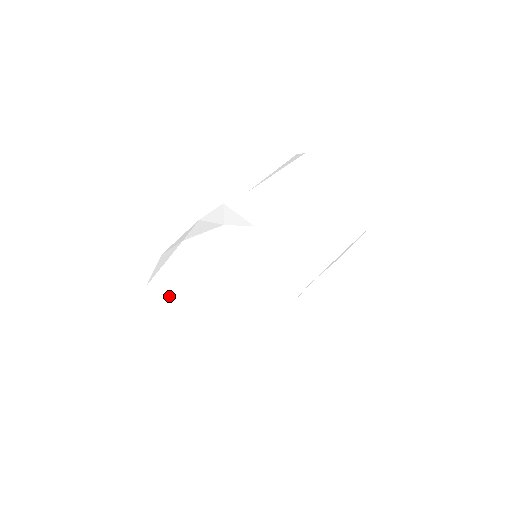
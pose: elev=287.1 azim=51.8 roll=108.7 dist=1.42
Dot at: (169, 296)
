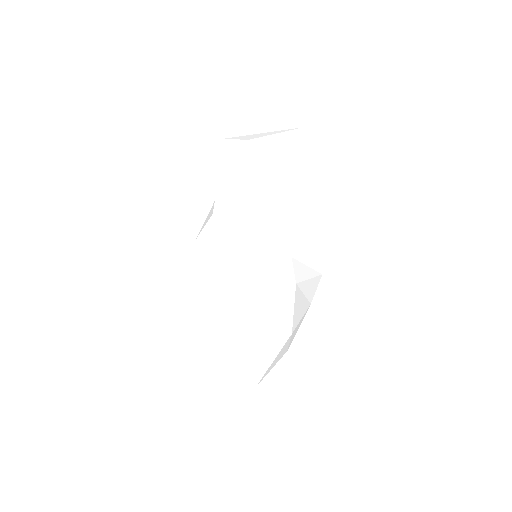
Dot at: (233, 364)
